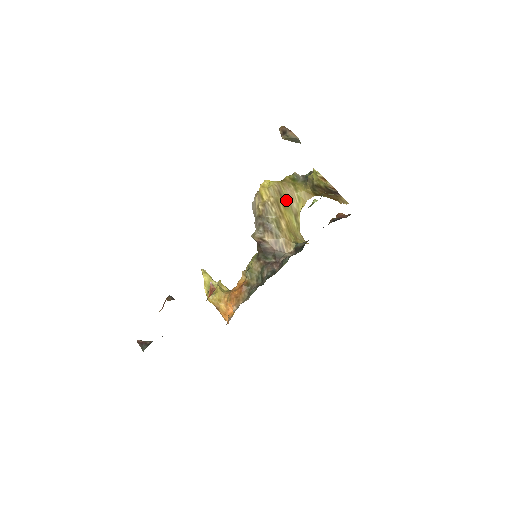
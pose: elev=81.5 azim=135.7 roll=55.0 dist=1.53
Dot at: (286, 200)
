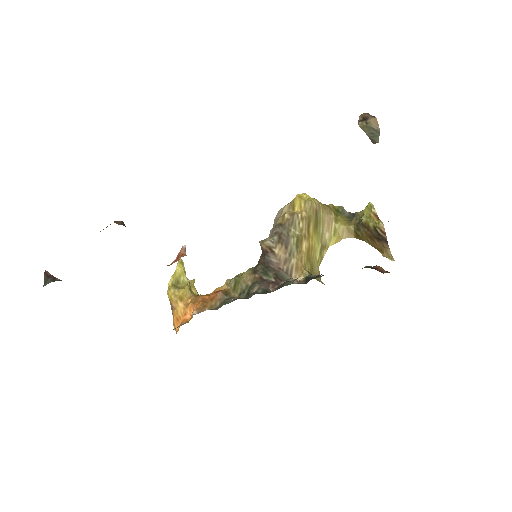
Dot at: (320, 224)
